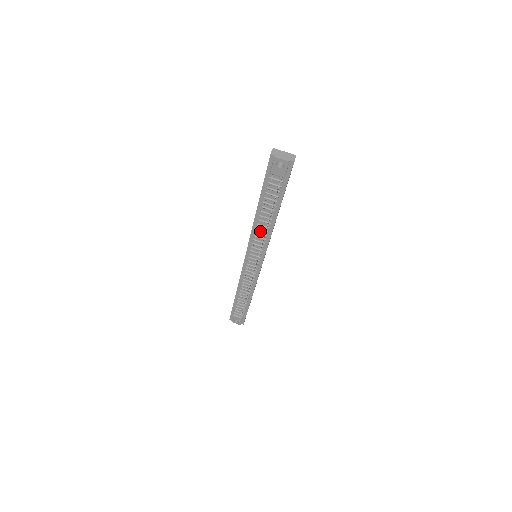
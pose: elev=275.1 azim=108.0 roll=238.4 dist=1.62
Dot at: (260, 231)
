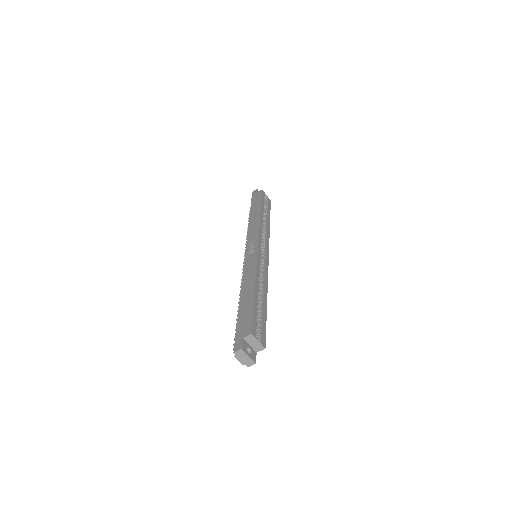
Dot at: occluded
